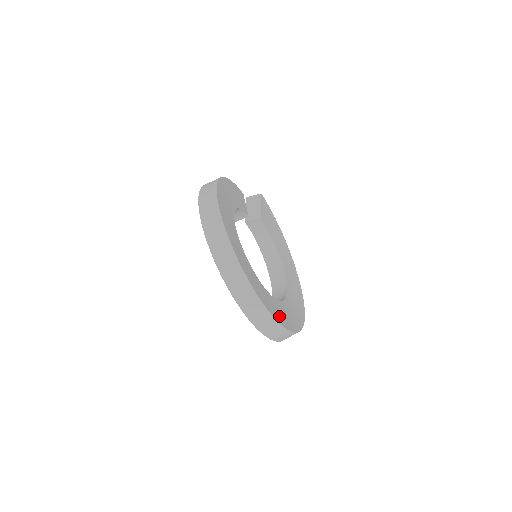
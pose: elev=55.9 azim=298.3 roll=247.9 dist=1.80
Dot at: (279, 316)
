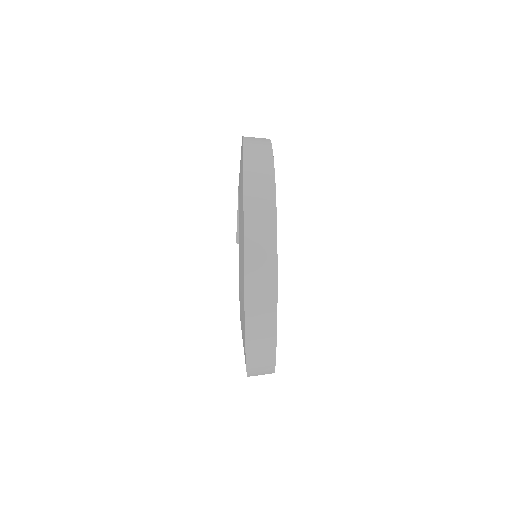
Dot at: occluded
